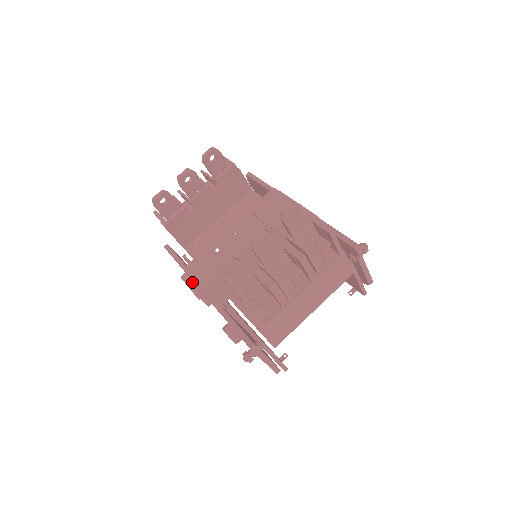
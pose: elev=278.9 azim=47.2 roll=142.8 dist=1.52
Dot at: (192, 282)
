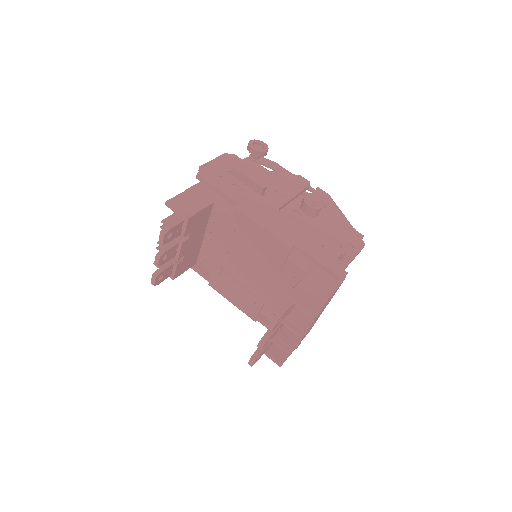
Dot at: occluded
